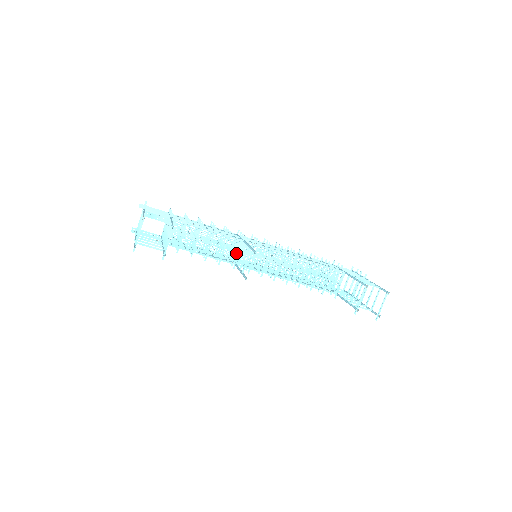
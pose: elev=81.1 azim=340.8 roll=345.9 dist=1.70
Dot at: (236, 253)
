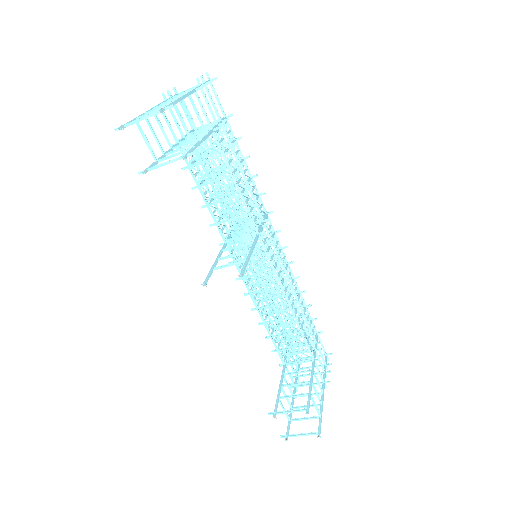
Dot at: (238, 235)
